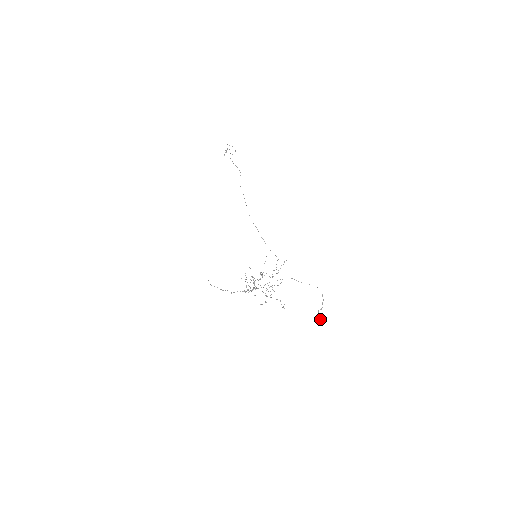
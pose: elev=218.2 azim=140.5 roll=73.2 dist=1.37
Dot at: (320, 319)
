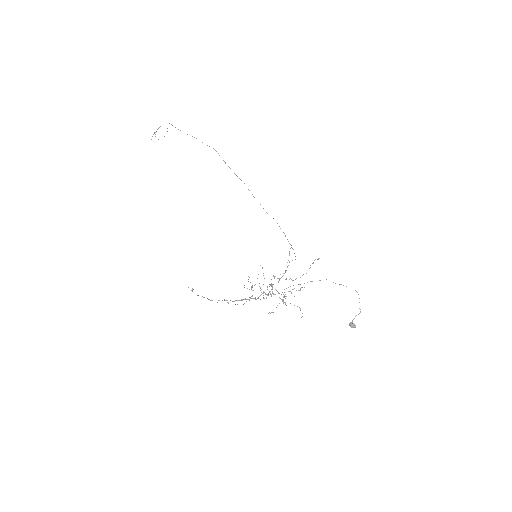
Dot at: (355, 326)
